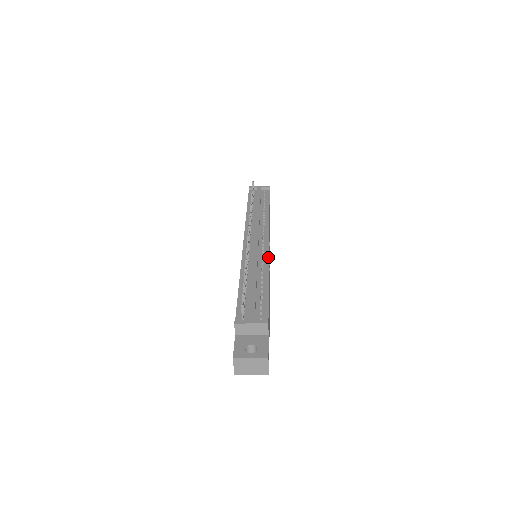
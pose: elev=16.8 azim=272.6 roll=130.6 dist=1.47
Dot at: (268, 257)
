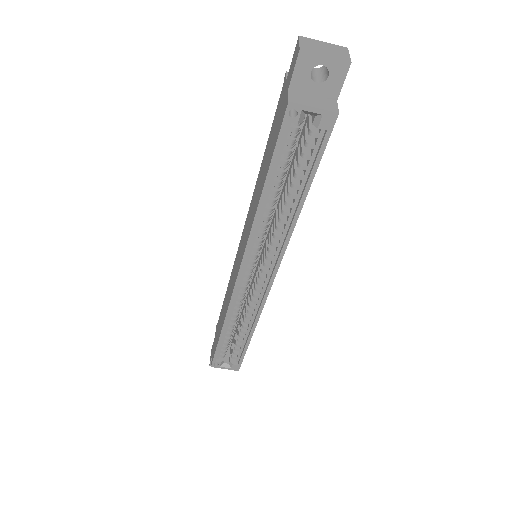
Dot at: occluded
